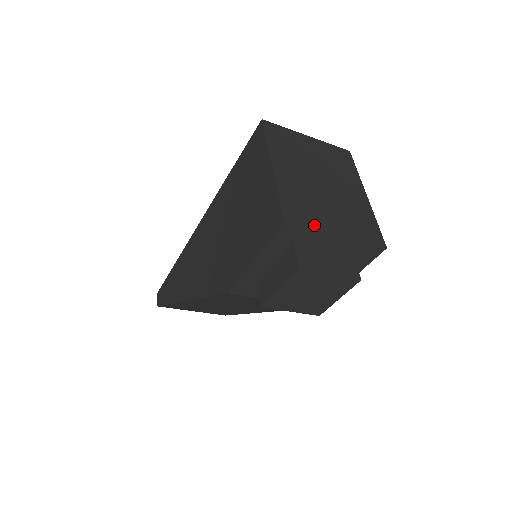
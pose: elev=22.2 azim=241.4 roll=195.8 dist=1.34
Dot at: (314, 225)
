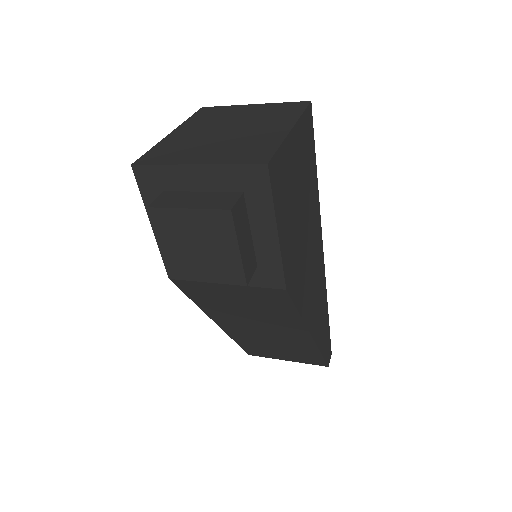
Dot at: (168, 161)
